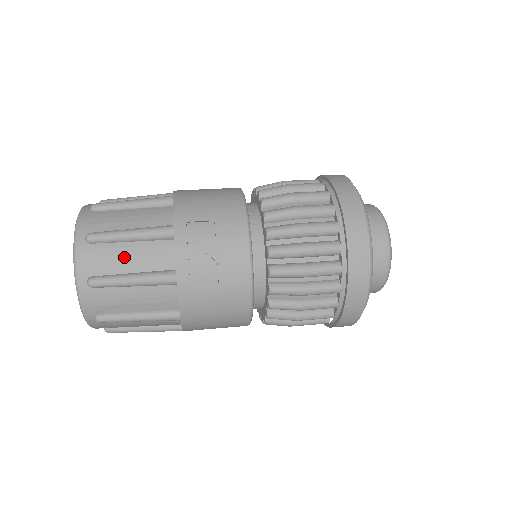
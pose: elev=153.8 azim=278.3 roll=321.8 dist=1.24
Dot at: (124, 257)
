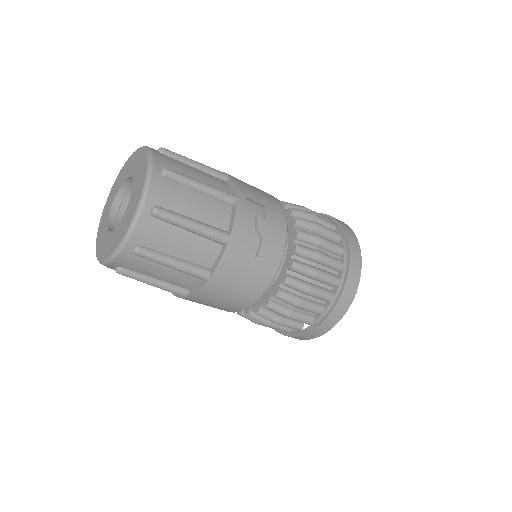
Dot at: (190, 202)
